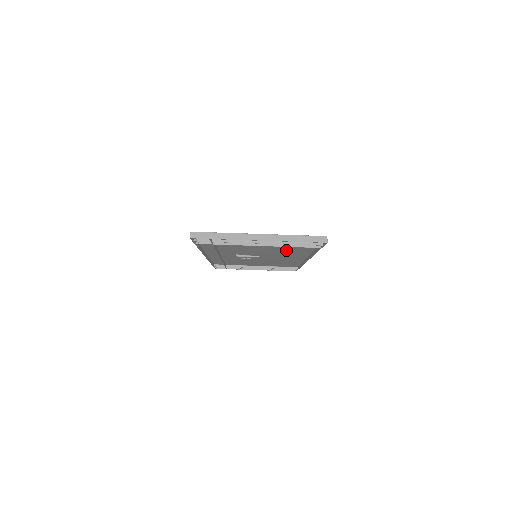
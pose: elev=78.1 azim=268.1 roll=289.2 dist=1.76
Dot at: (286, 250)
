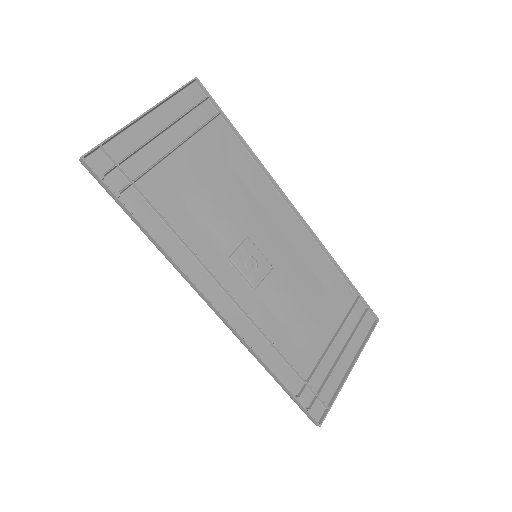
Dot at: (232, 176)
